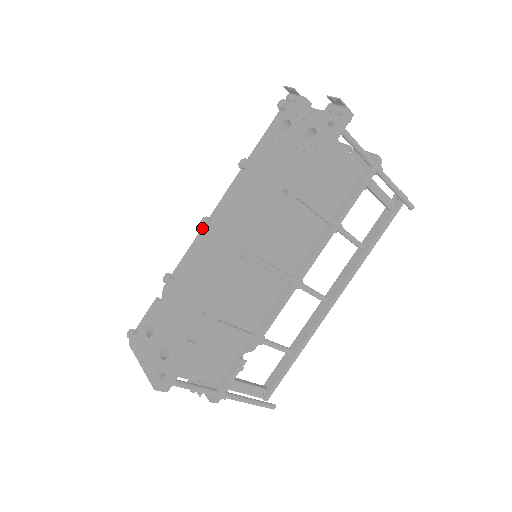
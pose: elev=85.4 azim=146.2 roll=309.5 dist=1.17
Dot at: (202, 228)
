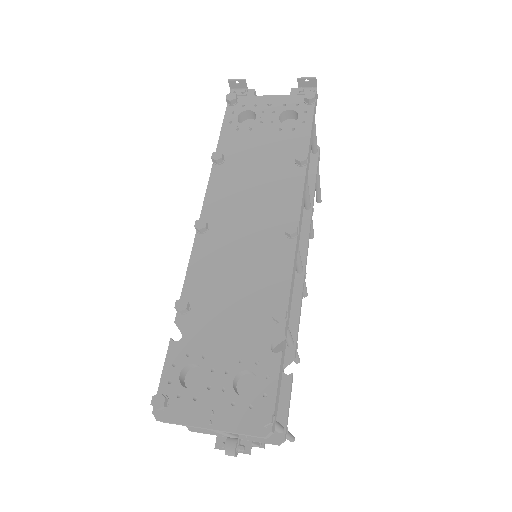
Dot at: (196, 235)
